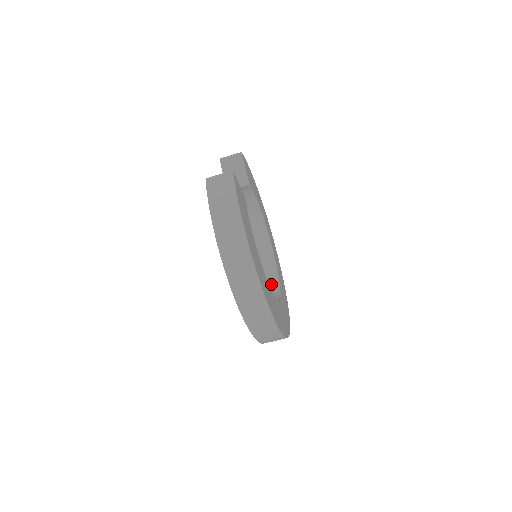
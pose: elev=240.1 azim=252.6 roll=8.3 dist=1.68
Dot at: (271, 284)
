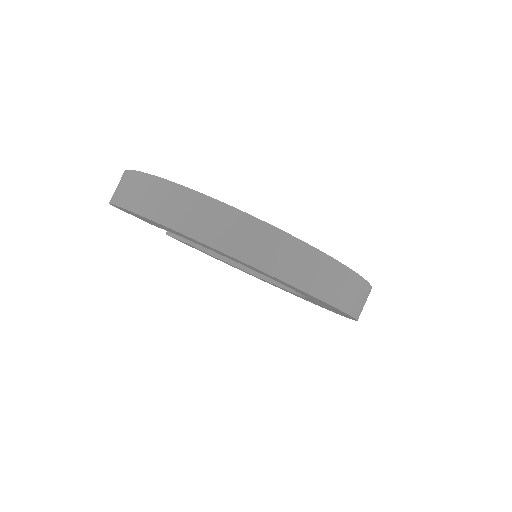
Dot at: occluded
